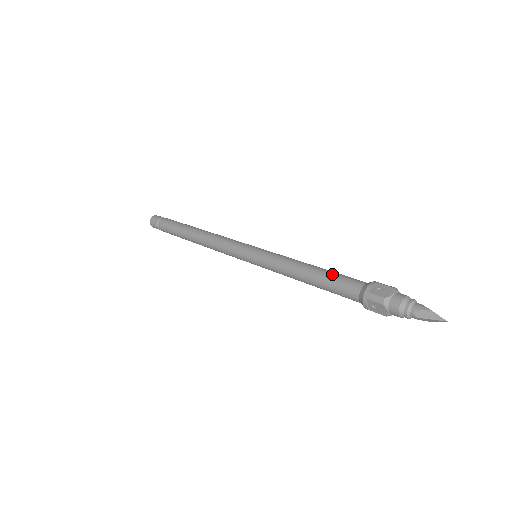
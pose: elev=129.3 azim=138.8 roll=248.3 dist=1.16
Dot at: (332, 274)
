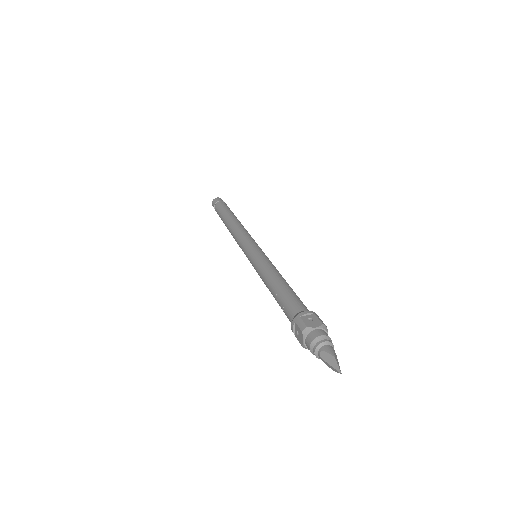
Dot at: (289, 291)
